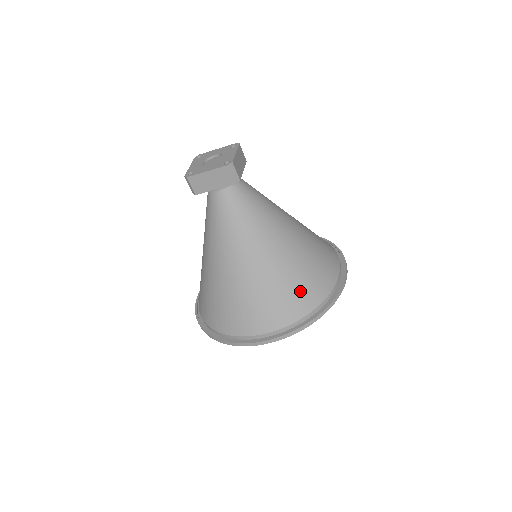
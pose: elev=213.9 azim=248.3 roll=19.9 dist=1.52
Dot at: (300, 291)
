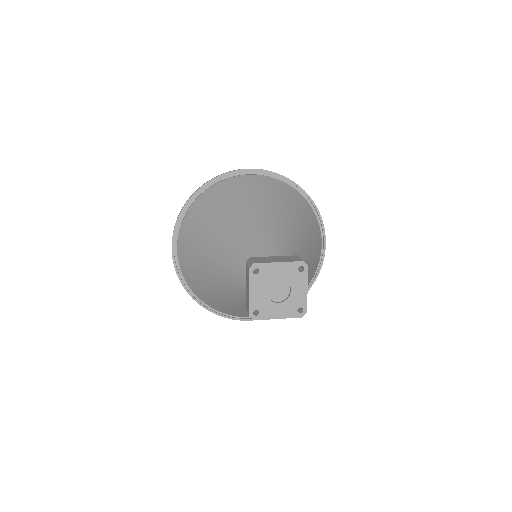
Dot at: occluded
